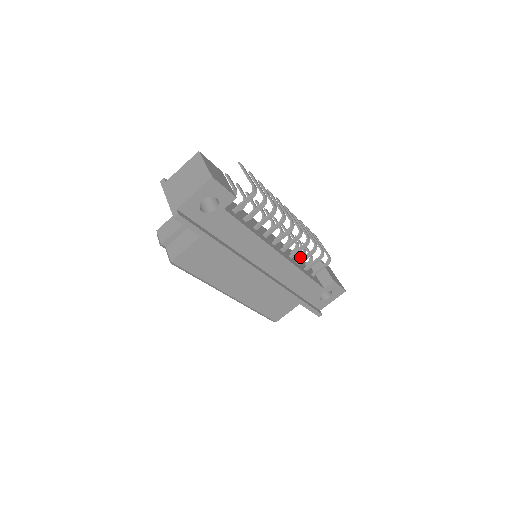
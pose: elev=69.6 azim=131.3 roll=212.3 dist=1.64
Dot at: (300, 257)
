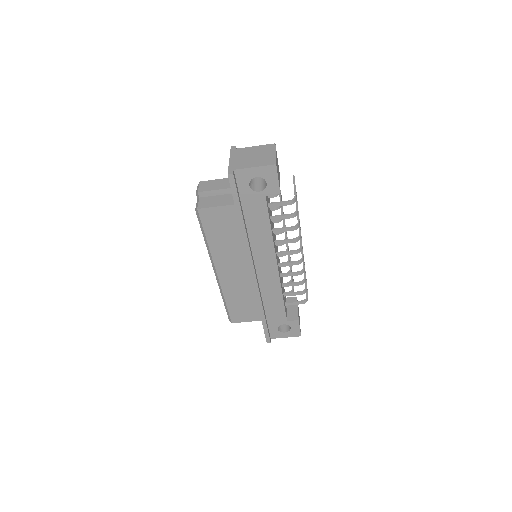
Dot at: occluded
